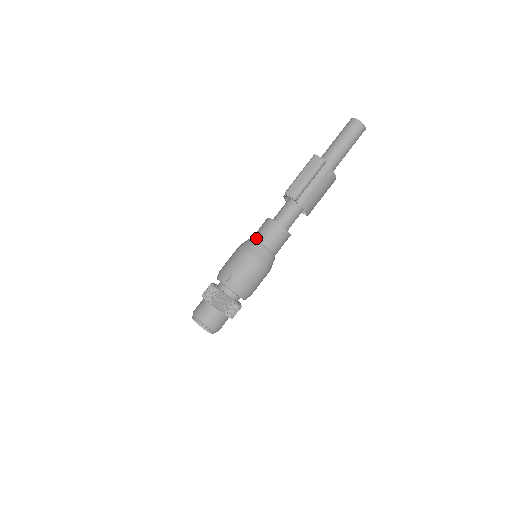
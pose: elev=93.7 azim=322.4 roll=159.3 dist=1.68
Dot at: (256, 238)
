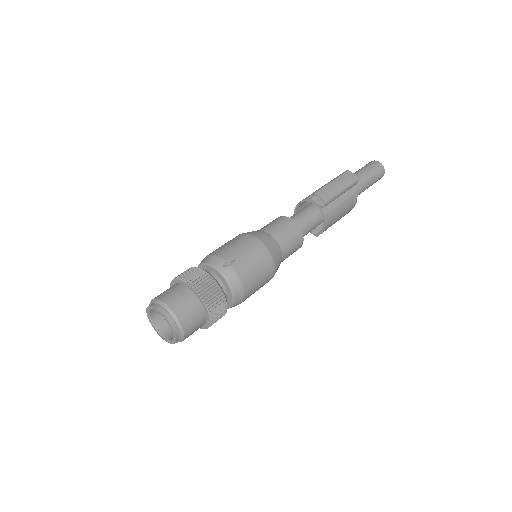
Dot at: (267, 231)
